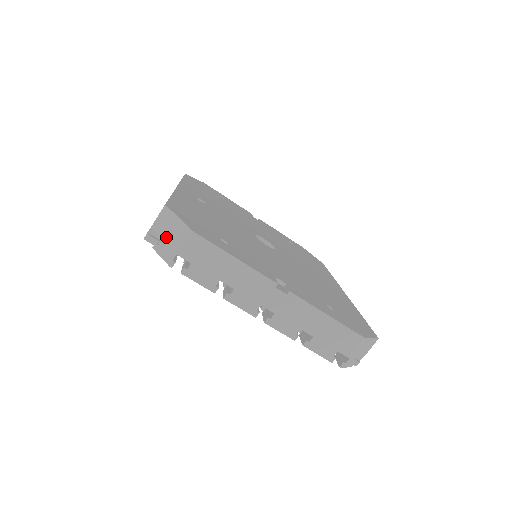
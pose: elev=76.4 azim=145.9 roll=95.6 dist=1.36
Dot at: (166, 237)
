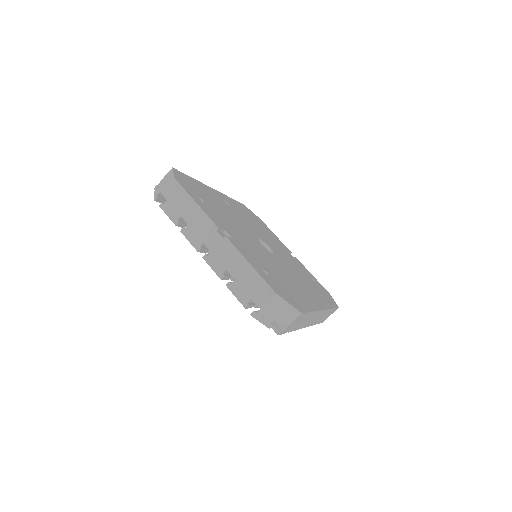
Dot at: (162, 184)
